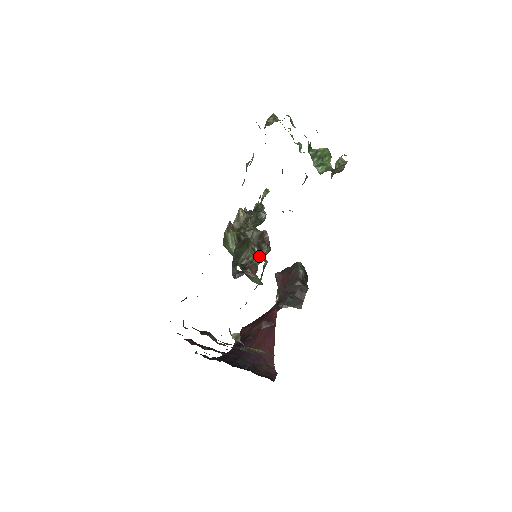
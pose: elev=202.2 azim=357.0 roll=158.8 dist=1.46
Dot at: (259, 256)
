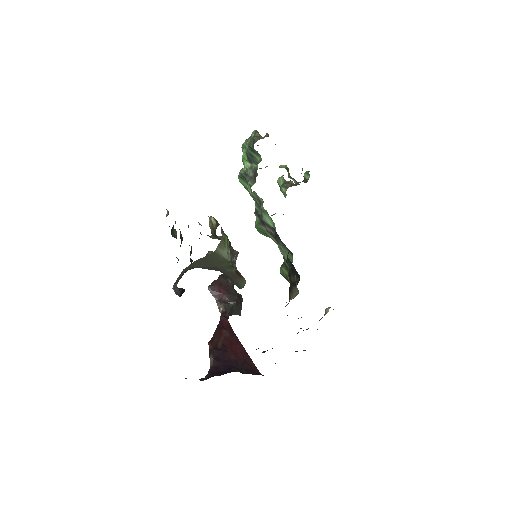
Dot at: (234, 261)
